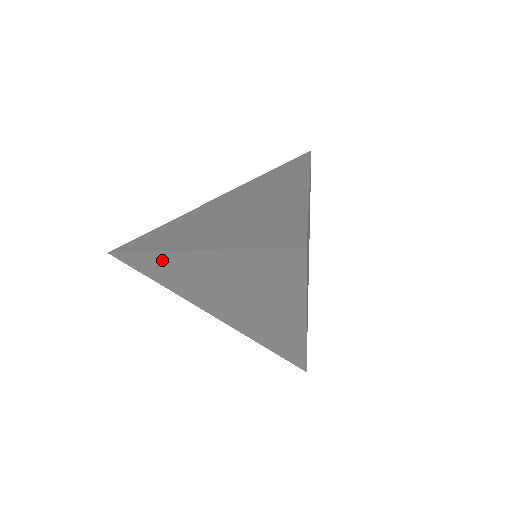
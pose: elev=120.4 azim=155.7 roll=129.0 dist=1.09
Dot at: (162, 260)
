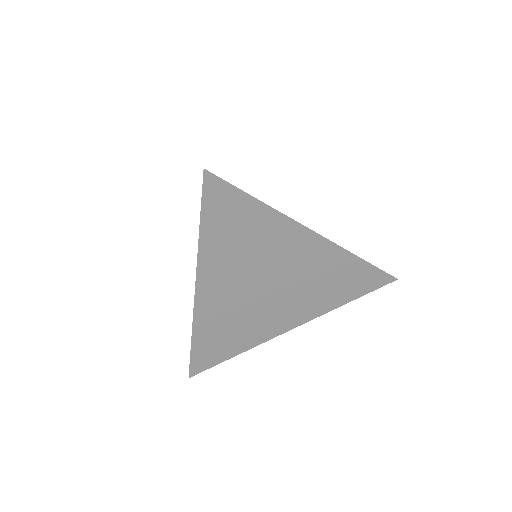
Dot at: (205, 325)
